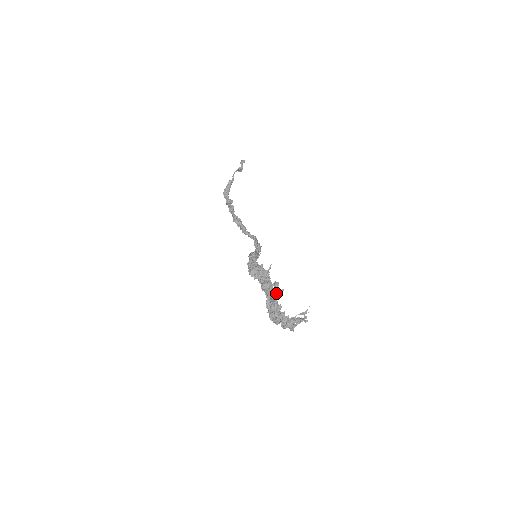
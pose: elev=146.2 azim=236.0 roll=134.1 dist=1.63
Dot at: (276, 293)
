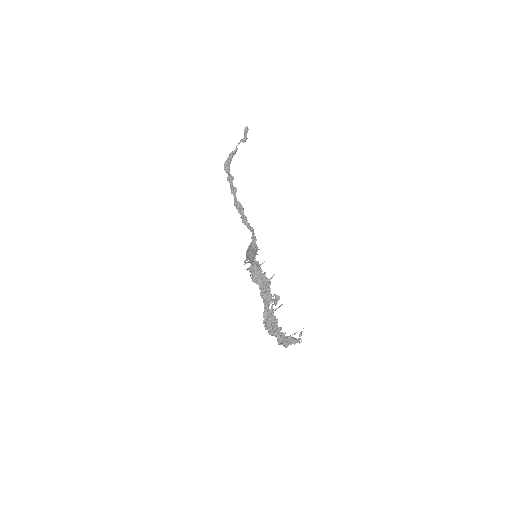
Dot at: (272, 302)
